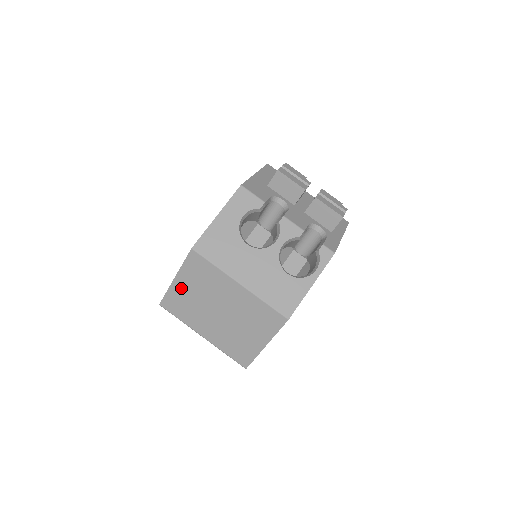
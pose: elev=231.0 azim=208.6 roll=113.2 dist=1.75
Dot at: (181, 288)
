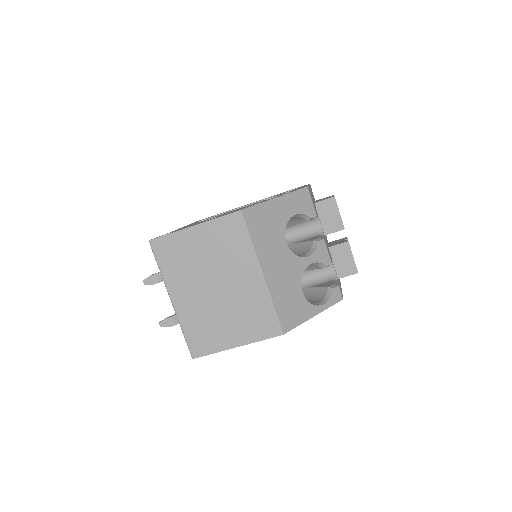
Dot at: (192, 240)
